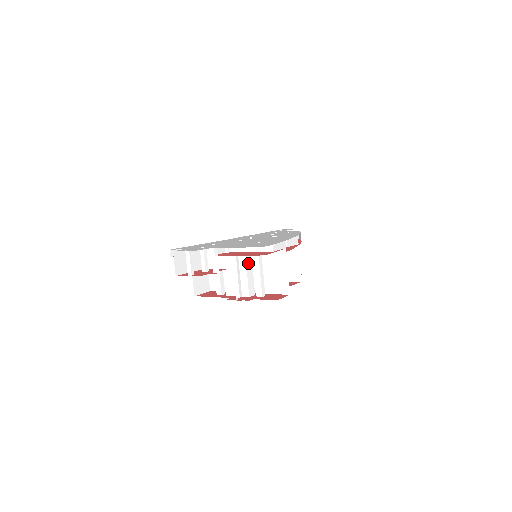
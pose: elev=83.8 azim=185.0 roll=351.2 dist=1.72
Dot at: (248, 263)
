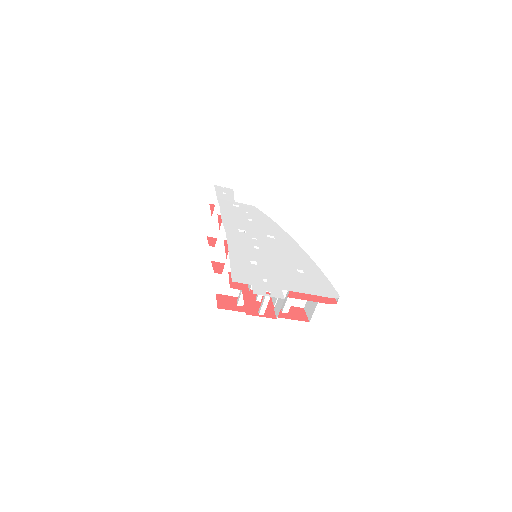
Dot at: occluded
